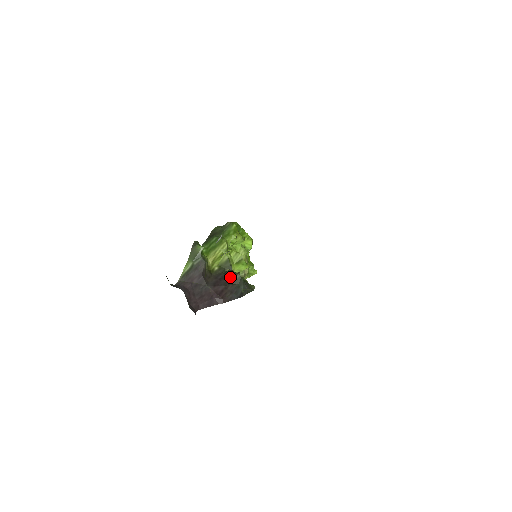
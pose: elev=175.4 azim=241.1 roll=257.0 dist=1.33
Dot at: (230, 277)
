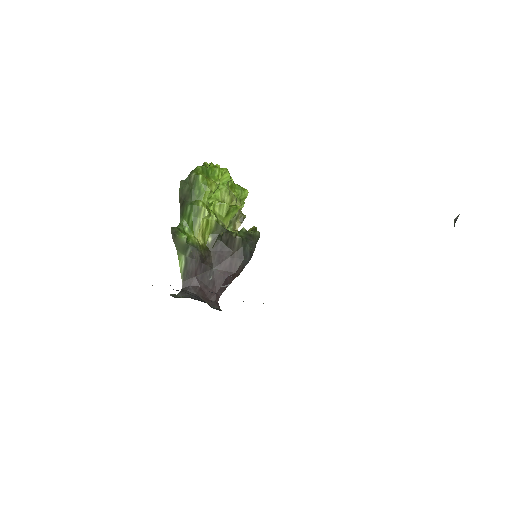
Dot at: (230, 243)
